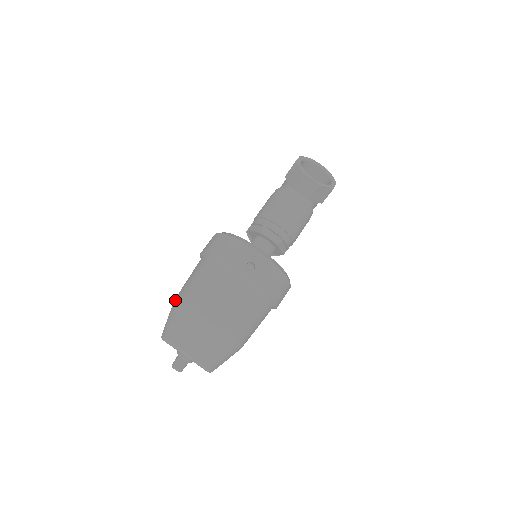
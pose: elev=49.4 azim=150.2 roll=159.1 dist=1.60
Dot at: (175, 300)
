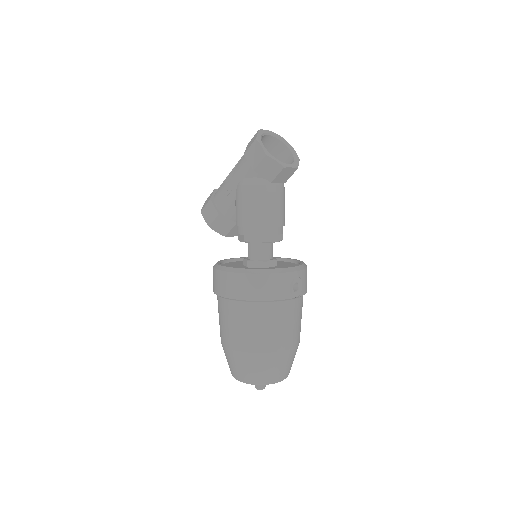
Dot at: (241, 352)
